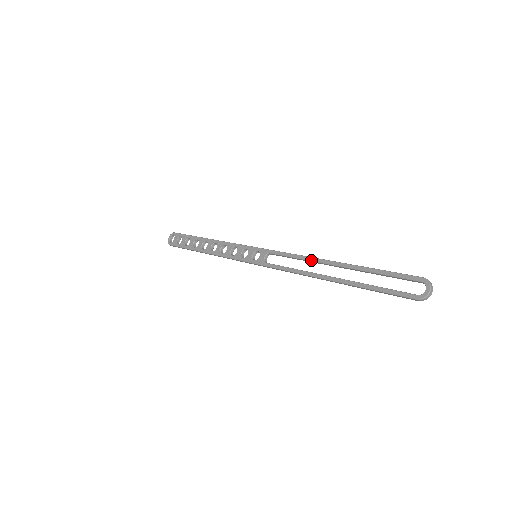
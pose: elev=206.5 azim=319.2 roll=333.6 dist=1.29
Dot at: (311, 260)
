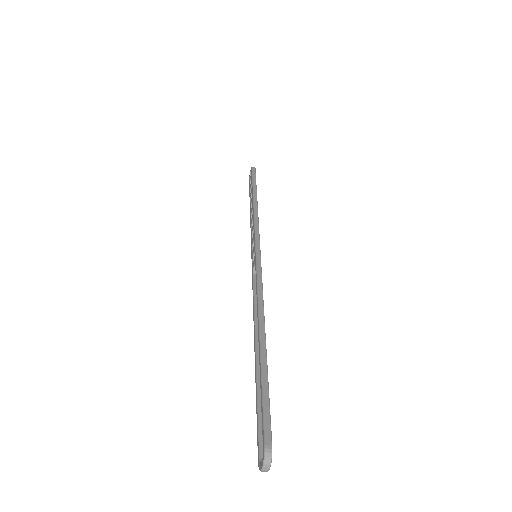
Dot at: (257, 310)
